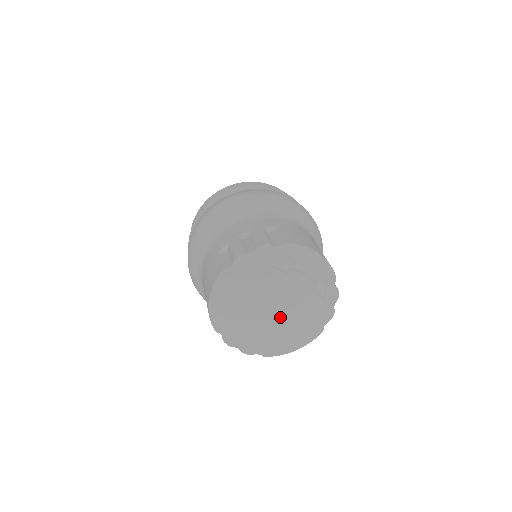
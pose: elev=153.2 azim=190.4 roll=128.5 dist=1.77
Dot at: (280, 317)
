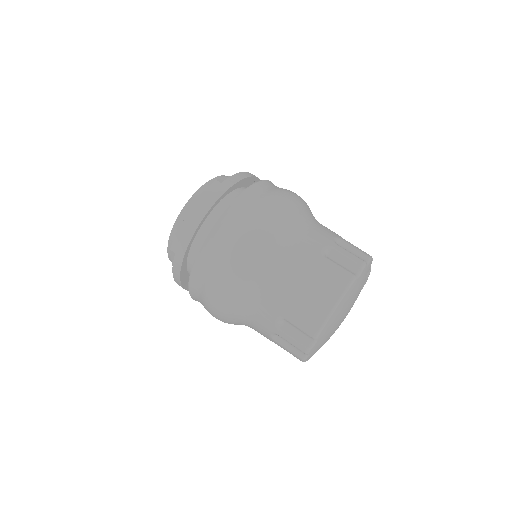
Dot at: occluded
